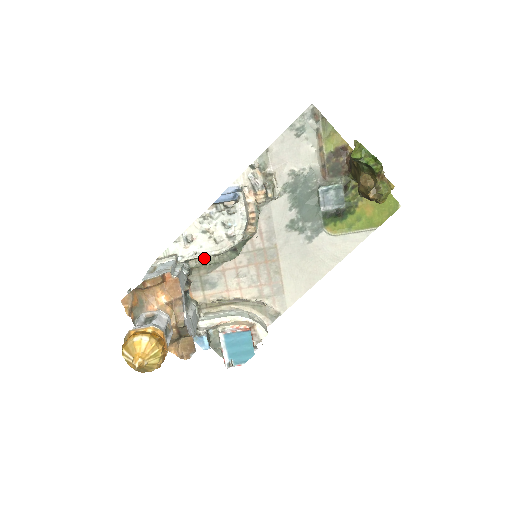
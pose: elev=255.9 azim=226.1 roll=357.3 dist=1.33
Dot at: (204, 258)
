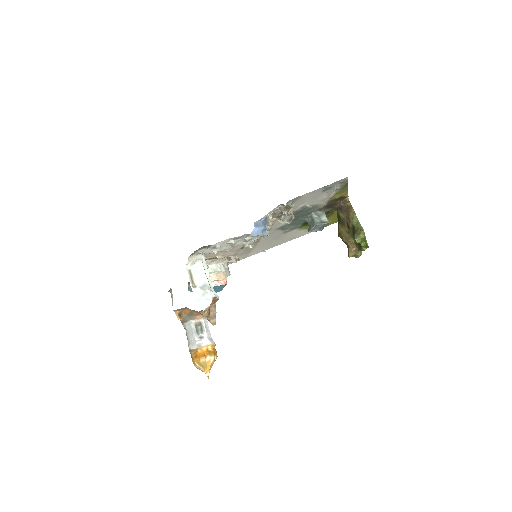
Dot at: occluded
